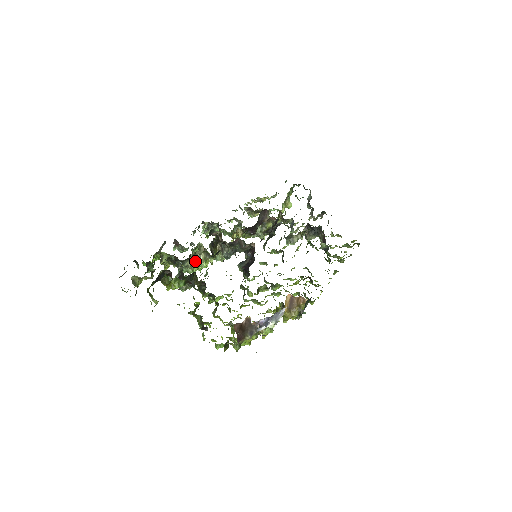
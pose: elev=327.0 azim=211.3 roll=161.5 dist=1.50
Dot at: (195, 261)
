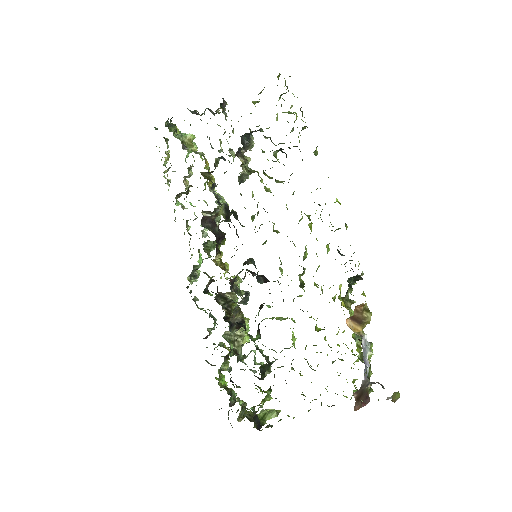
Dot at: (240, 342)
